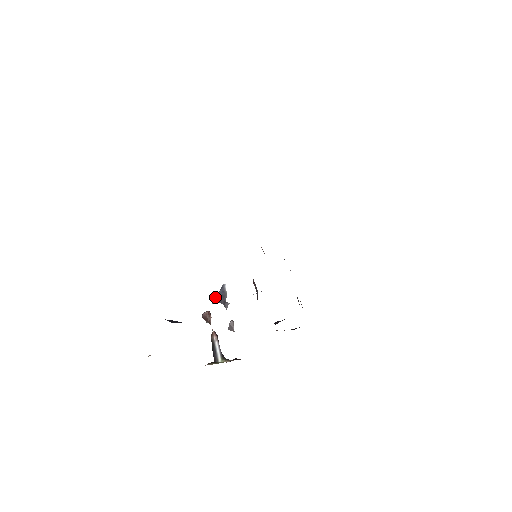
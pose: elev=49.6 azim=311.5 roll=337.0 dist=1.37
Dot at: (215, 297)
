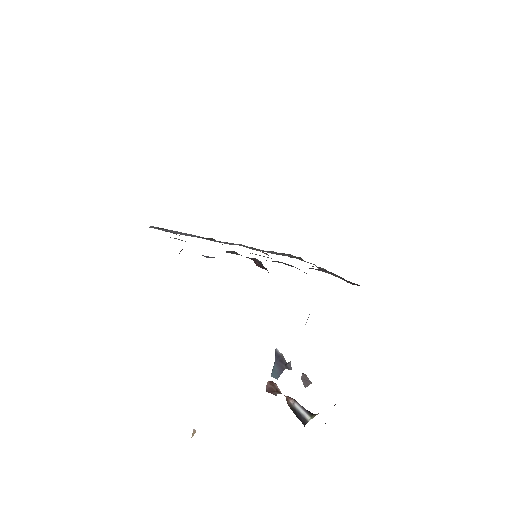
Dot at: (275, 370)
